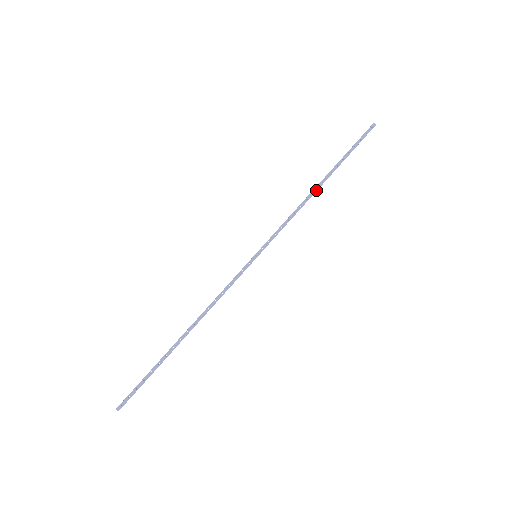
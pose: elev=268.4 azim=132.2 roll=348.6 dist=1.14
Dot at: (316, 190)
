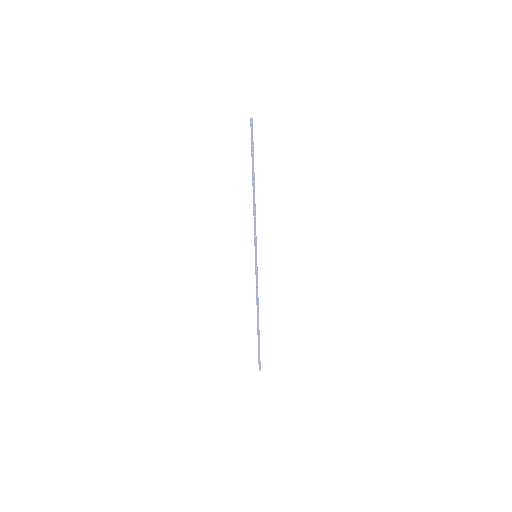
Dot at: (254, 193)
